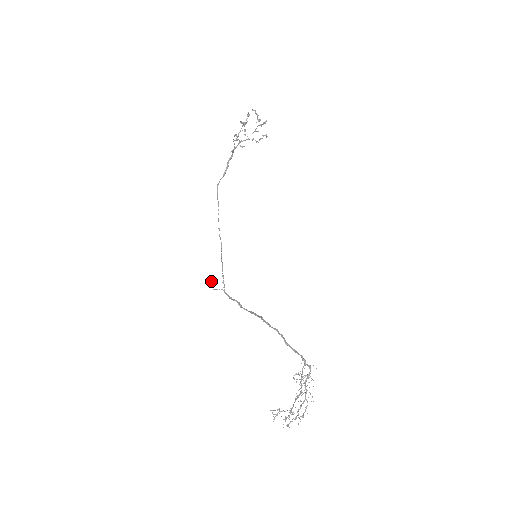
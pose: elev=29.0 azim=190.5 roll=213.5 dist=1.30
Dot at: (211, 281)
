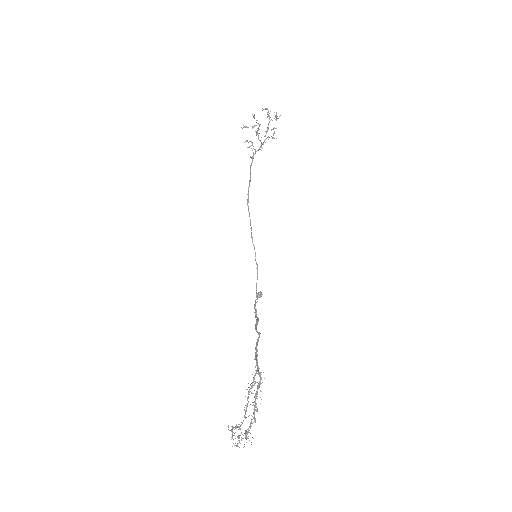
Dot at: (258, 293)
